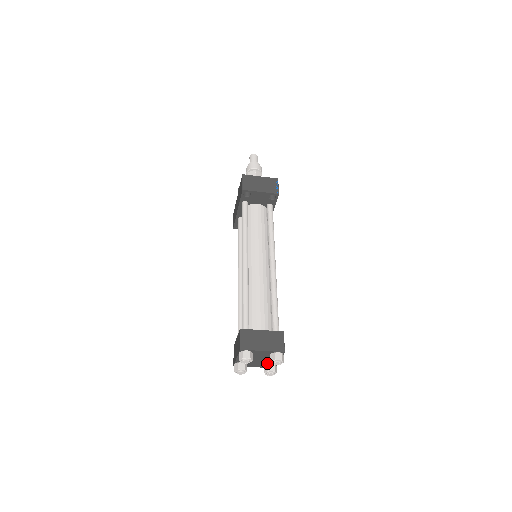
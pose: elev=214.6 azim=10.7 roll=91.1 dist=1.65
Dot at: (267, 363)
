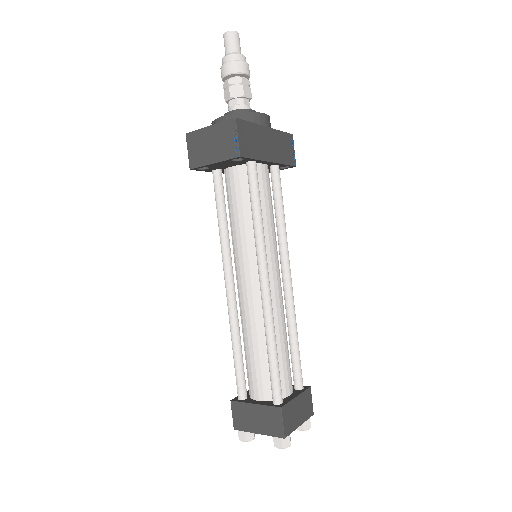
Dot at: occluded
